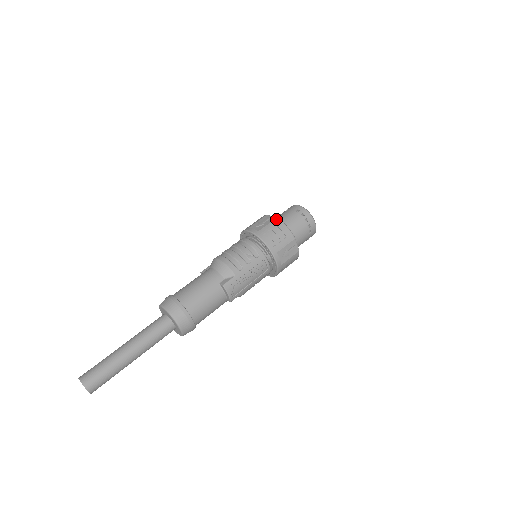
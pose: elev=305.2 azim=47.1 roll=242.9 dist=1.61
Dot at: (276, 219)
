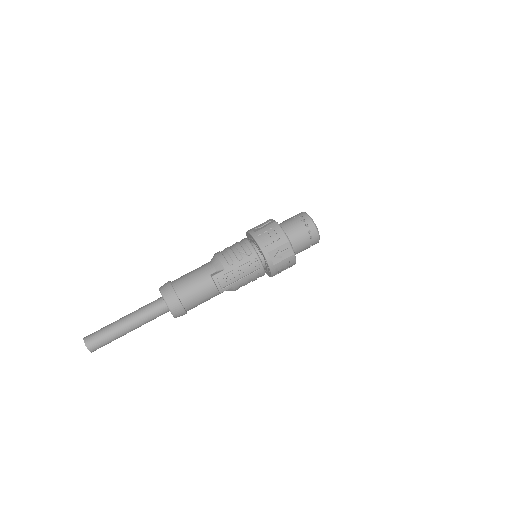
Dot at: (274, 222)
